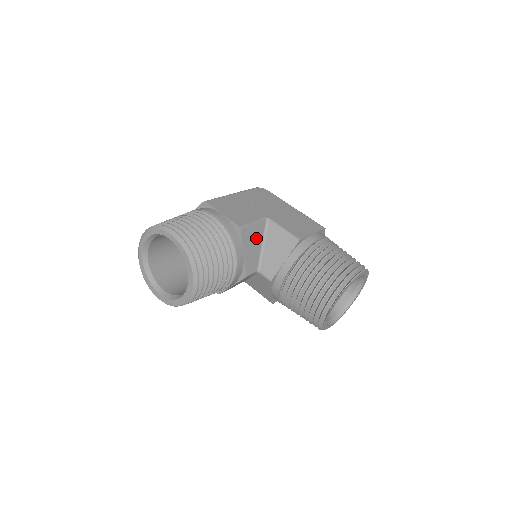
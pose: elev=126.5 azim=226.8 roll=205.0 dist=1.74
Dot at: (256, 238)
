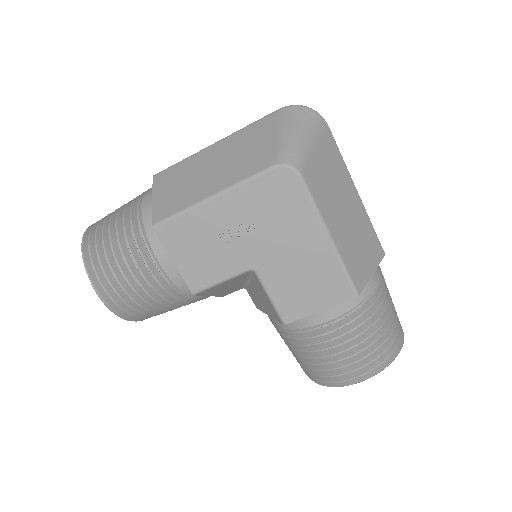
Dot at: (232, 283)
